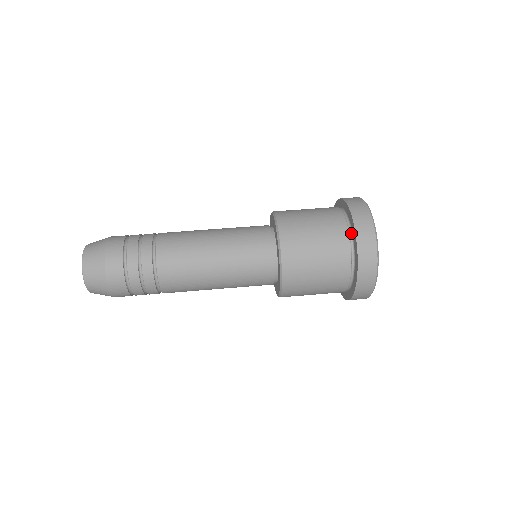
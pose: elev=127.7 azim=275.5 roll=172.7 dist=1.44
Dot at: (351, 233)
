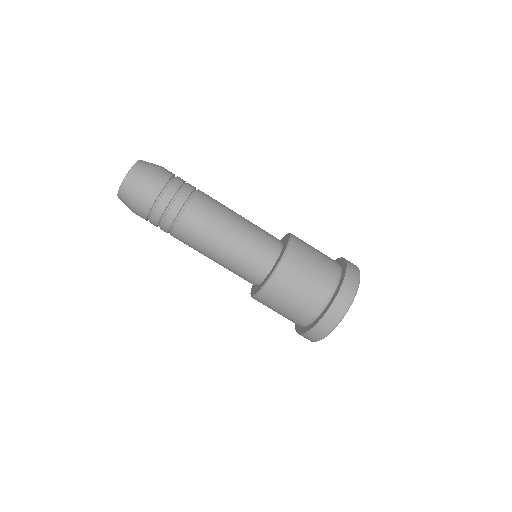
Dot at: (320, 314)
